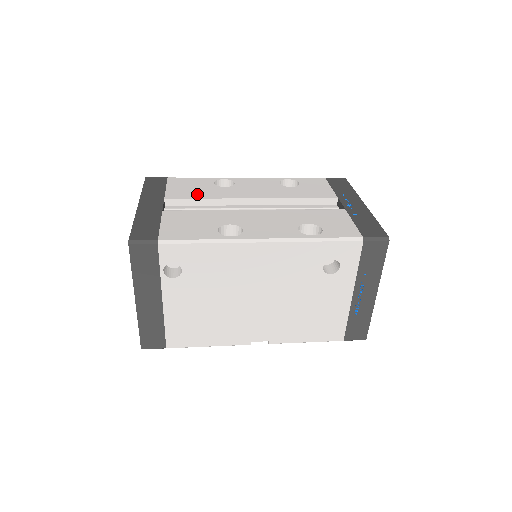
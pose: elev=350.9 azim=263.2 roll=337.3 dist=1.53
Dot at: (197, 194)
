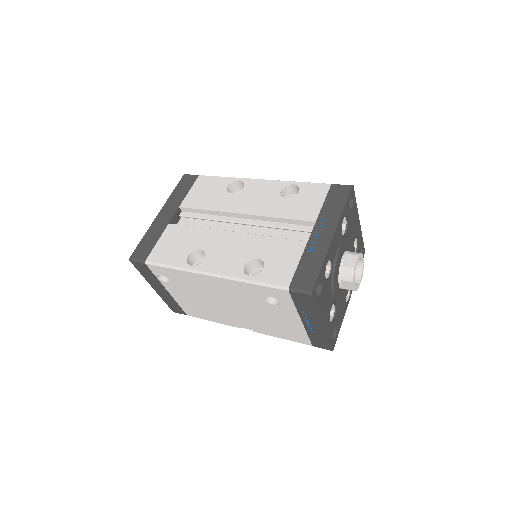
Dot at: (204, 203)
